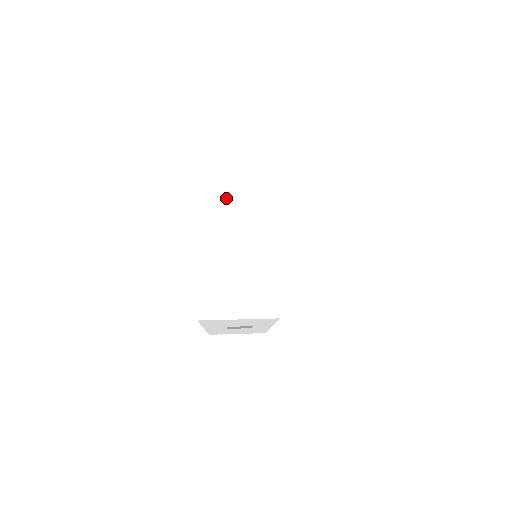
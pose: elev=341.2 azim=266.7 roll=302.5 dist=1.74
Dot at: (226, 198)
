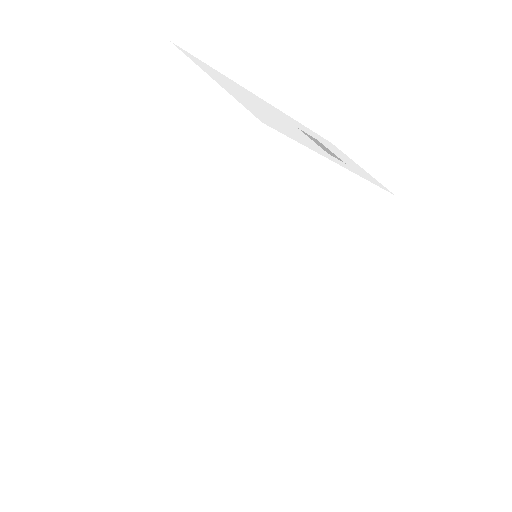
Dot at: (149, 154)
